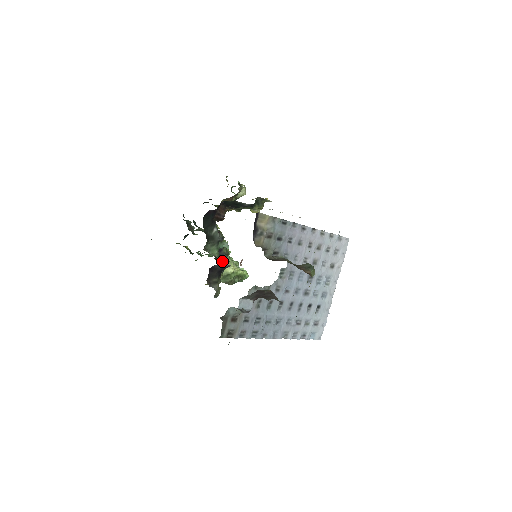
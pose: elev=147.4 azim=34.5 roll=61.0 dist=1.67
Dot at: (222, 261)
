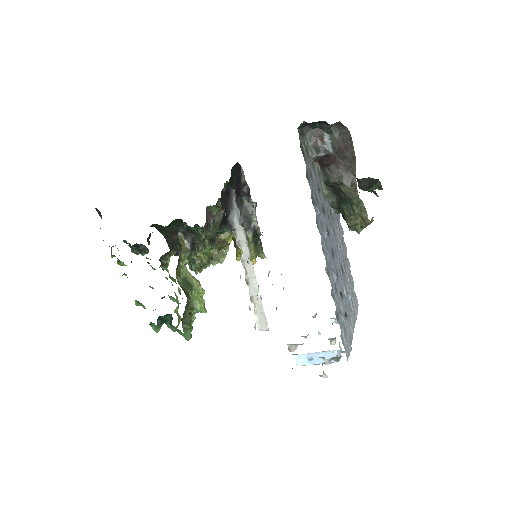
Dot at: occluded
